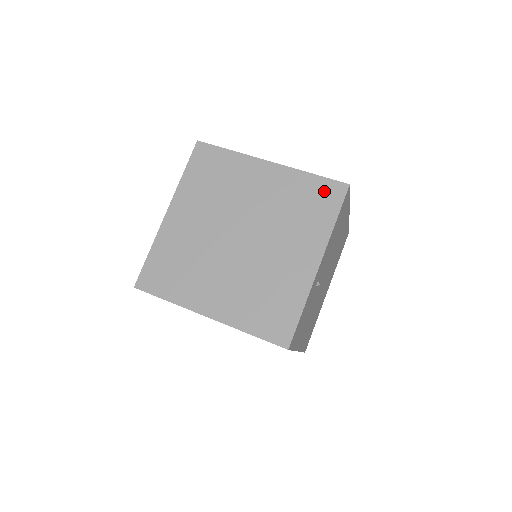
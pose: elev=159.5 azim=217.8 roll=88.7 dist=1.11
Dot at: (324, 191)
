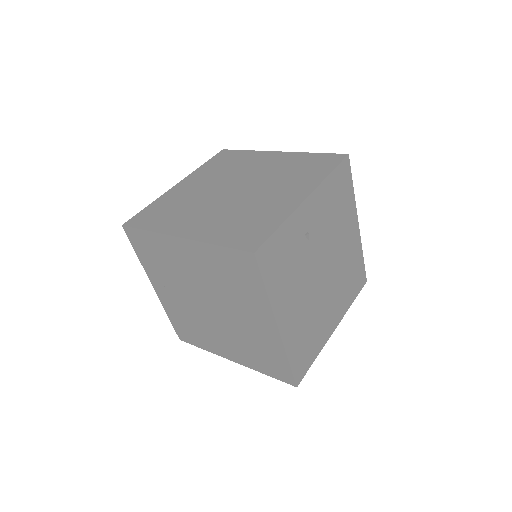
Dot at: (323, 159)
